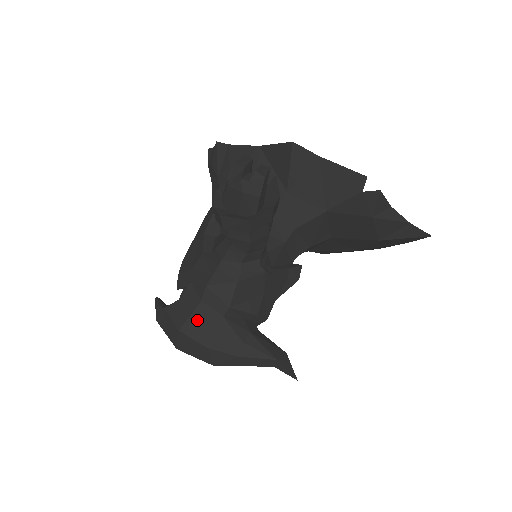
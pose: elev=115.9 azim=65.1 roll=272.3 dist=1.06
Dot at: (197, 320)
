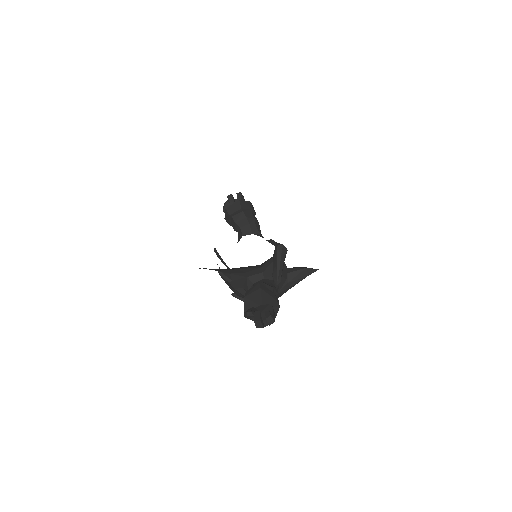
Dot at: occluded
